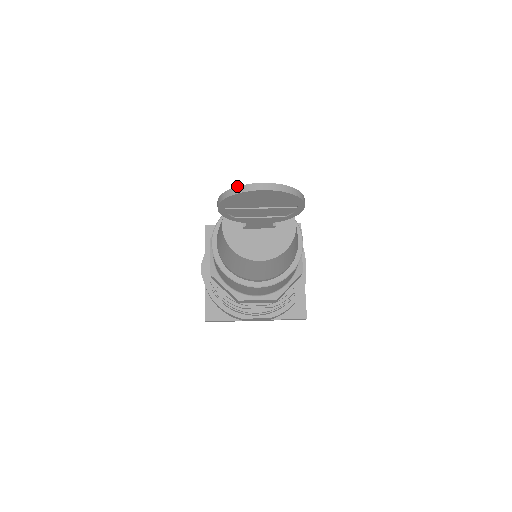
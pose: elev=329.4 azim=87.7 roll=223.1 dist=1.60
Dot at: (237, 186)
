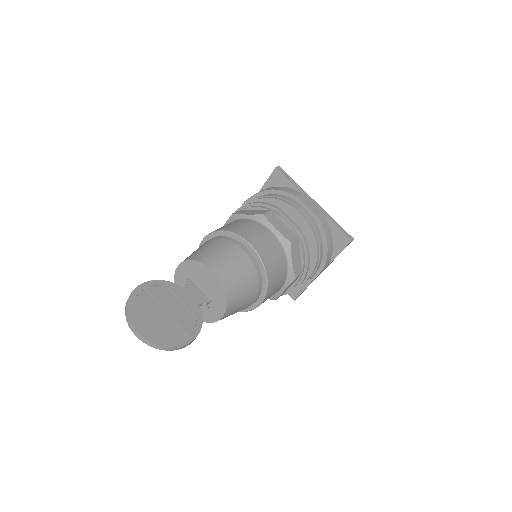
Dot at: (127, 311)
